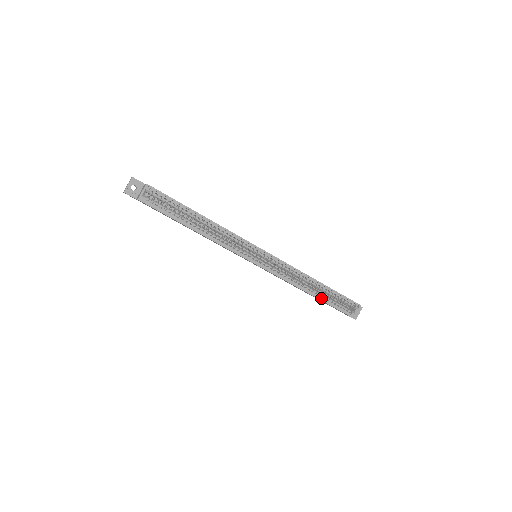
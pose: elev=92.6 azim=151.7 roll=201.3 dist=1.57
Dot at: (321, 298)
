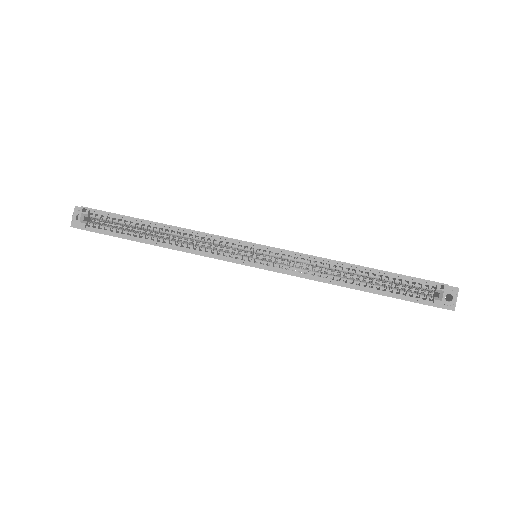
Dot at: (370, 289)
